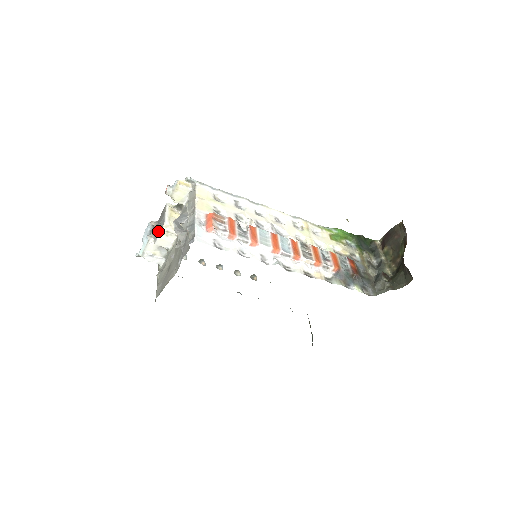
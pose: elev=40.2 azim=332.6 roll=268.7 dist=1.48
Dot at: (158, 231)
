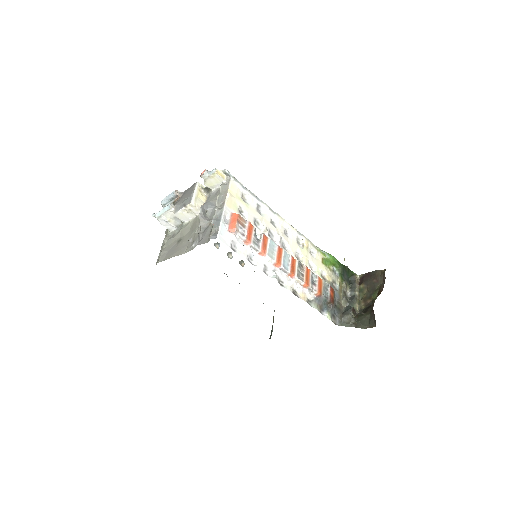
Dot at: (182, 205)
